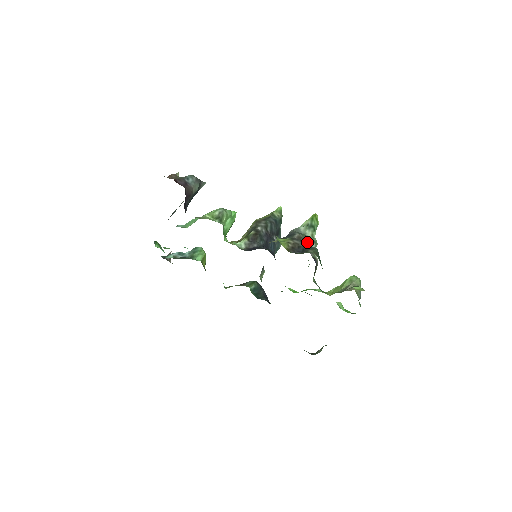
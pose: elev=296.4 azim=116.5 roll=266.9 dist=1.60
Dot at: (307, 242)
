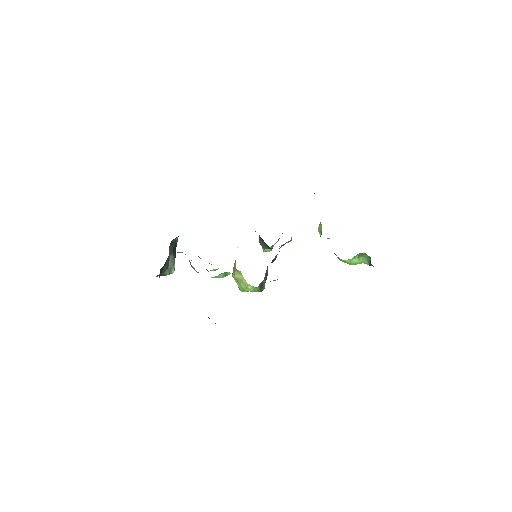
Dot at: occluded
